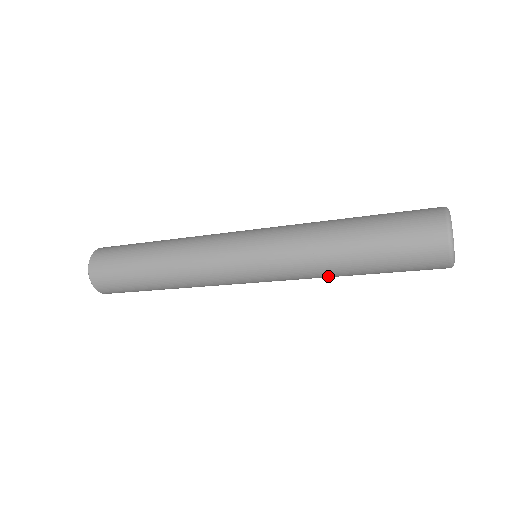
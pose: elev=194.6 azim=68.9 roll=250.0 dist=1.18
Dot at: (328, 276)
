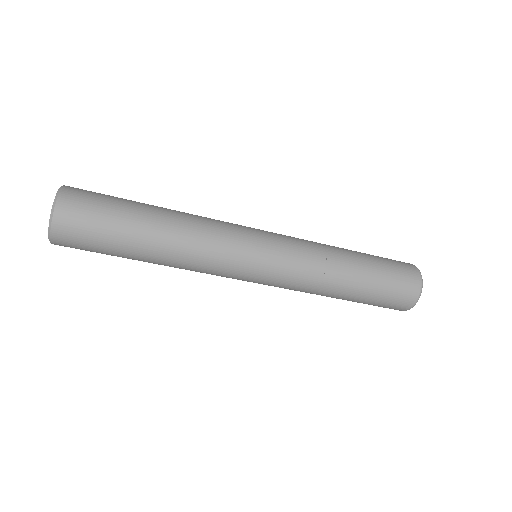
Dot at: (320, 294)
